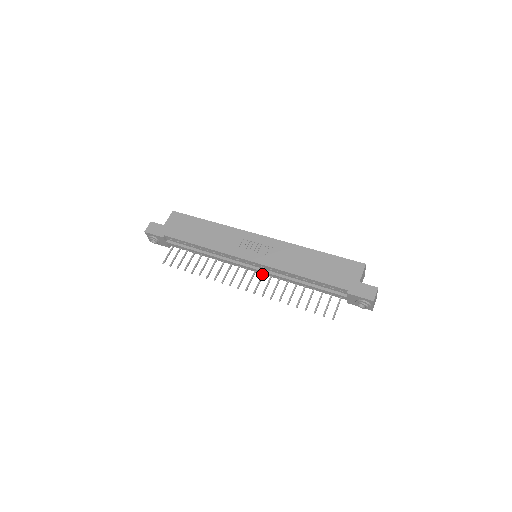
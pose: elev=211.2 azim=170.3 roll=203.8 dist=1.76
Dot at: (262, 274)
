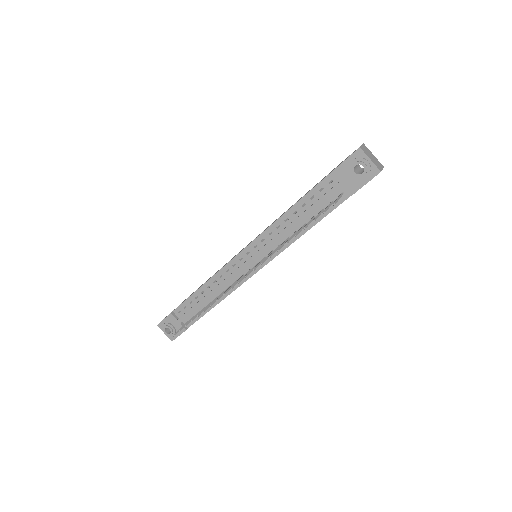
Dot at: (262, 258)
